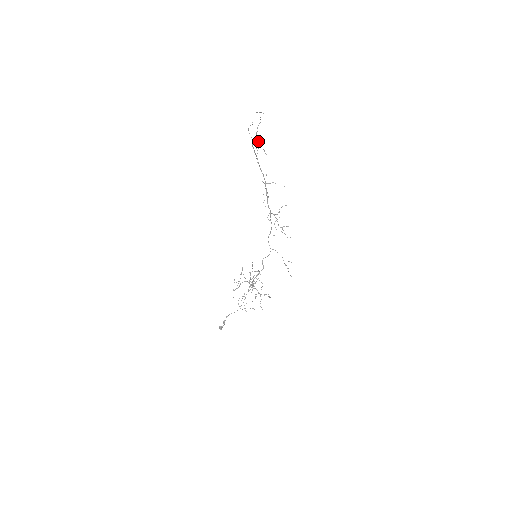
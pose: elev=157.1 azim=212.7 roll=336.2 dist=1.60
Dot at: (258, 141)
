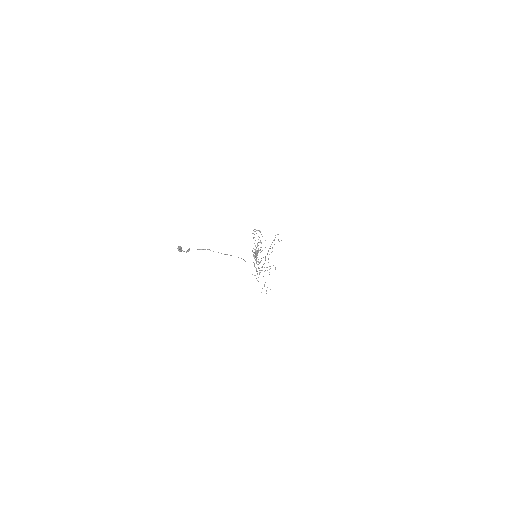
Dot at: occluded
